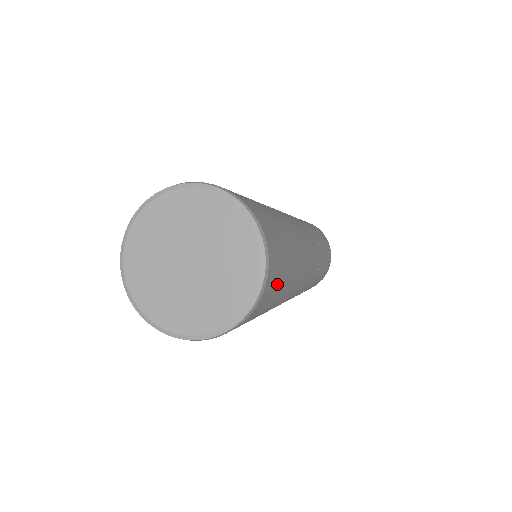
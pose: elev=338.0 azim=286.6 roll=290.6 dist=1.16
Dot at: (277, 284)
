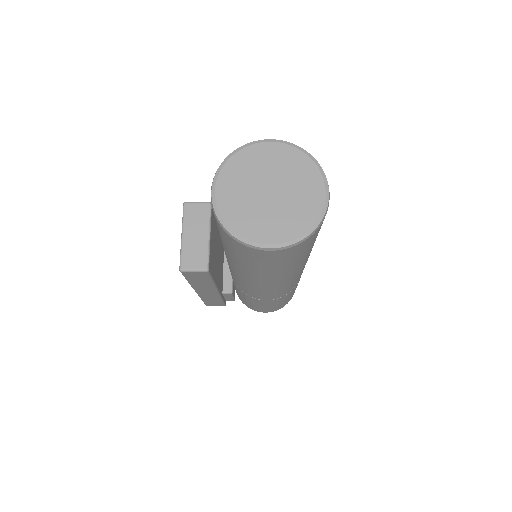
Dot at: occluded
